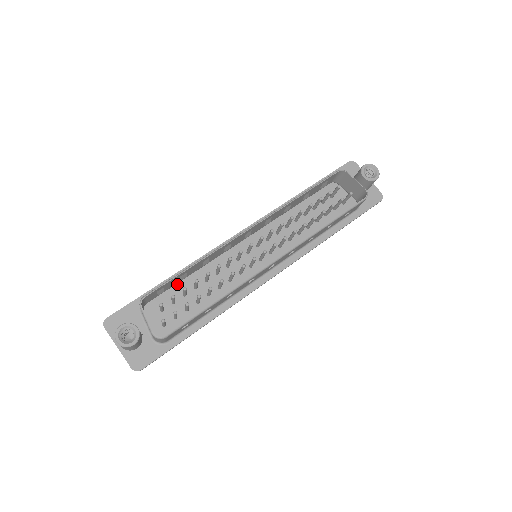
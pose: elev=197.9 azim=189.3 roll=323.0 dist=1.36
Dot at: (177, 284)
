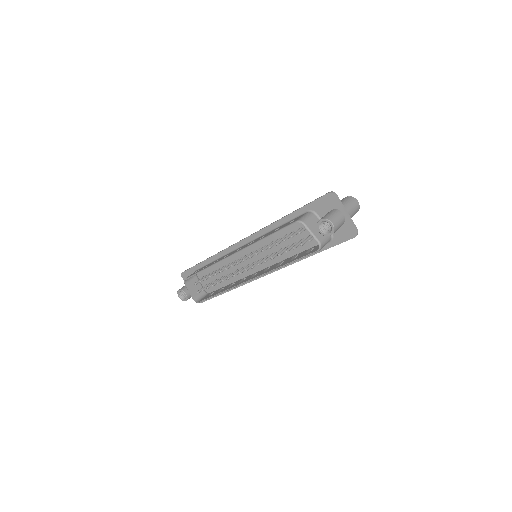
Dot at: occluded
